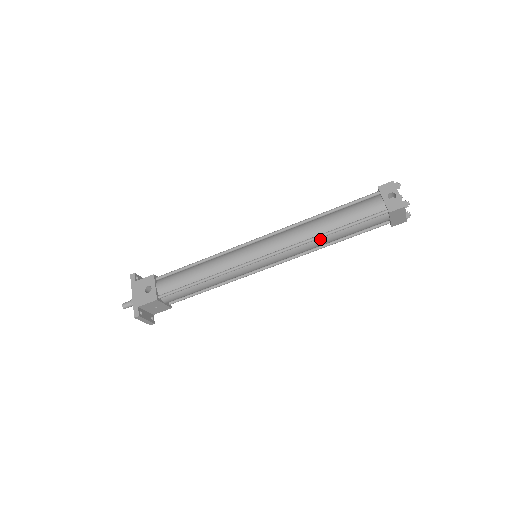
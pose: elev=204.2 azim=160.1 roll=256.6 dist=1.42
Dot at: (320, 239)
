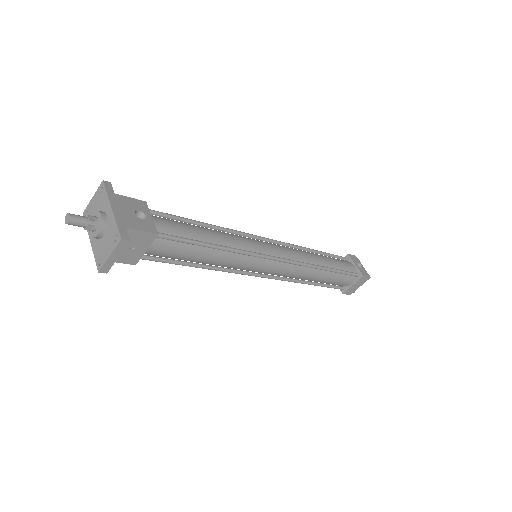
Dot at: (316, 271)
